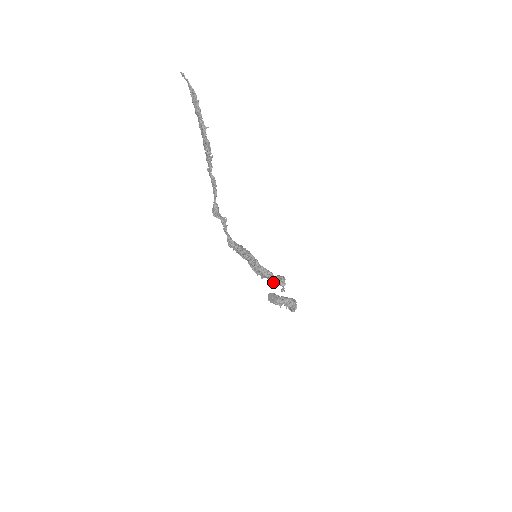
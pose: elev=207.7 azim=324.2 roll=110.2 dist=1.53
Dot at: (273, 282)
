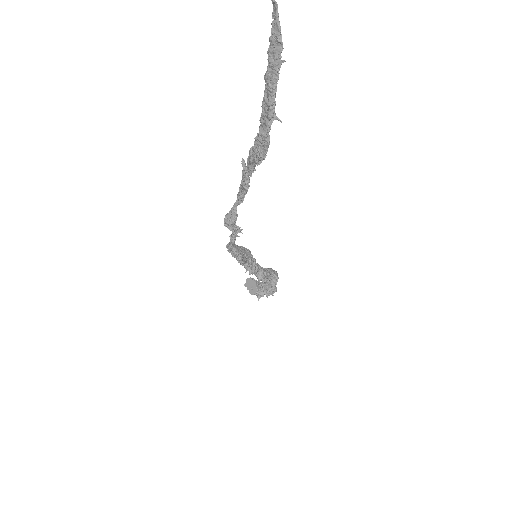
Dot at: occluded
